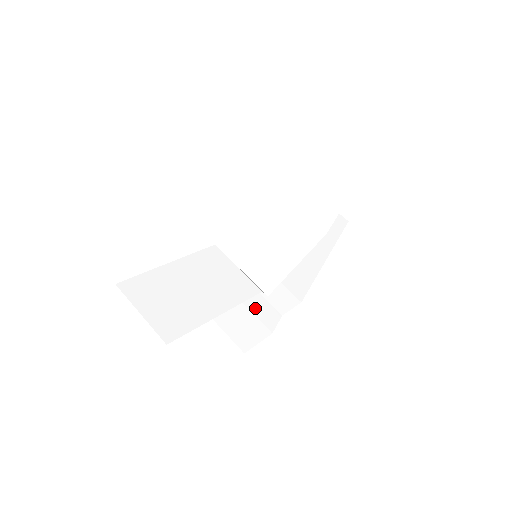
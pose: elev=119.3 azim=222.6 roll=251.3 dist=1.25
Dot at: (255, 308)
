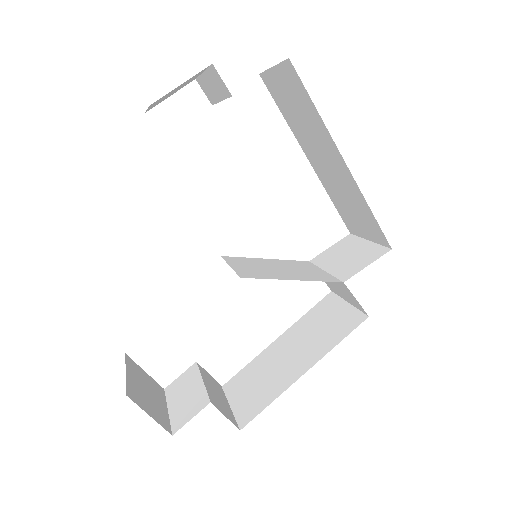
Dot at: (178, 400)
